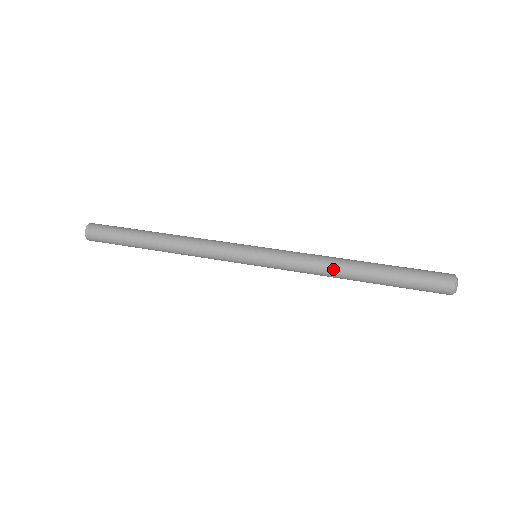
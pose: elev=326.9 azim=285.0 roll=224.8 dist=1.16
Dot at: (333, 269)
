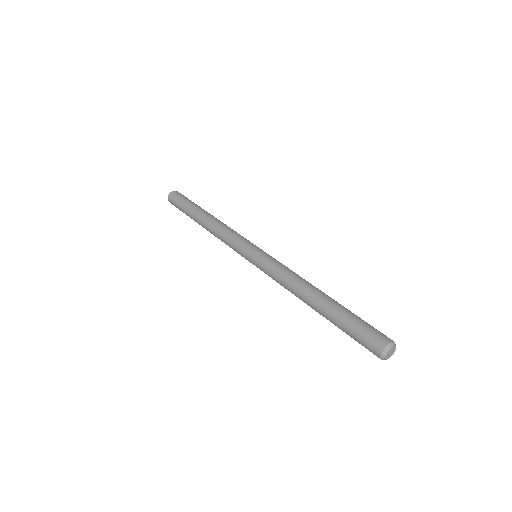
Dot at: (302, 283)
